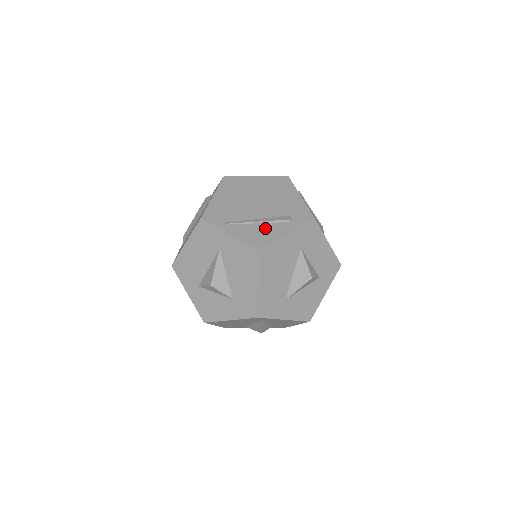
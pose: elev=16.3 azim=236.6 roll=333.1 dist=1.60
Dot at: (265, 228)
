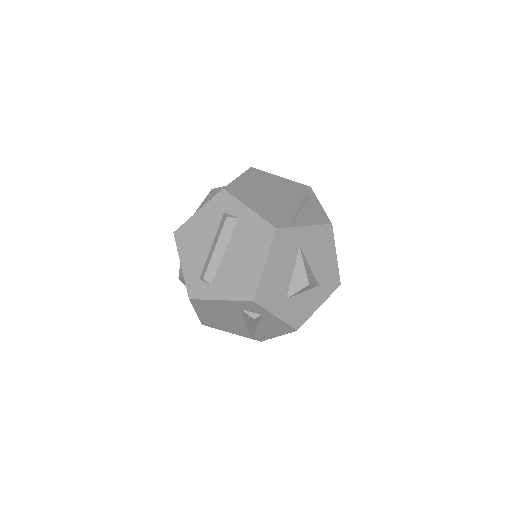
Dot at: (310, 209)
